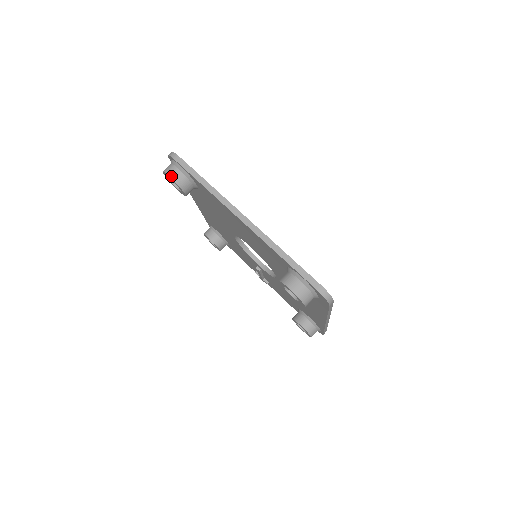
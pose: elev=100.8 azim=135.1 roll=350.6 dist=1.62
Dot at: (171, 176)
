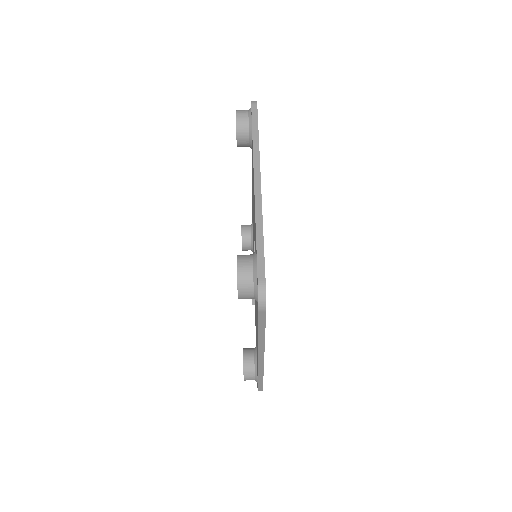
Dot at: (237, 115)
